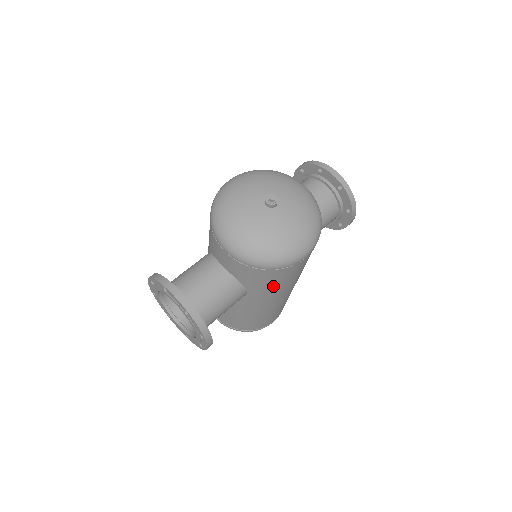
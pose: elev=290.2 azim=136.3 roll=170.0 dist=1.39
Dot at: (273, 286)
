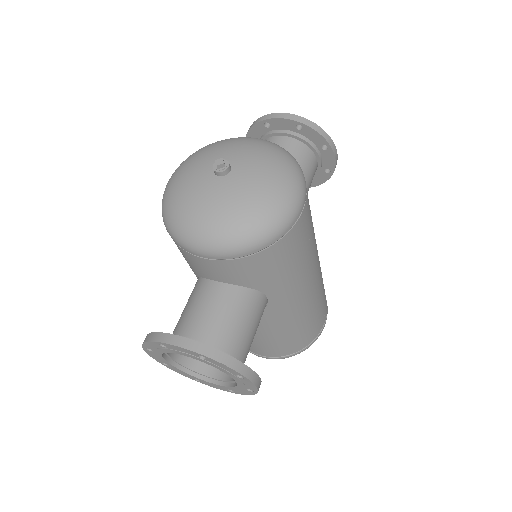
Dot at: (290, 269)
